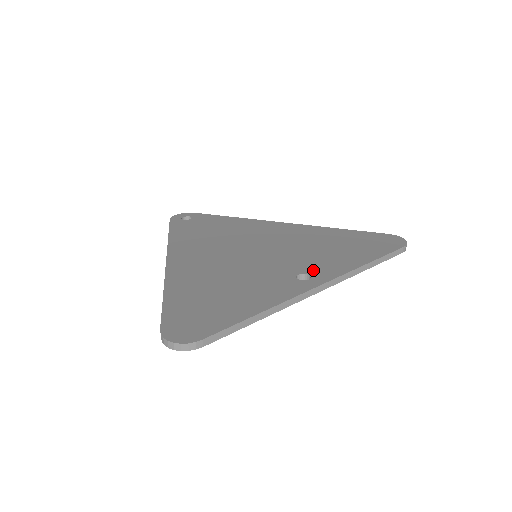
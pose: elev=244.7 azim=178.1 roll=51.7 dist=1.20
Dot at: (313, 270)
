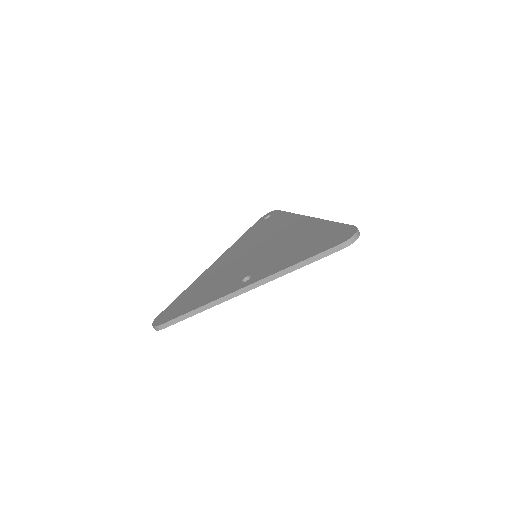
Dot at: (258, 272)
